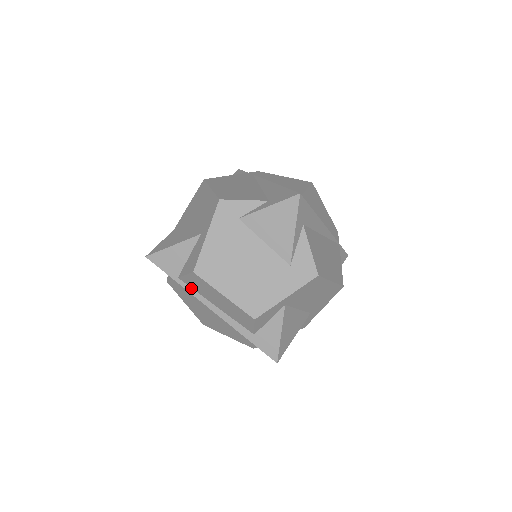
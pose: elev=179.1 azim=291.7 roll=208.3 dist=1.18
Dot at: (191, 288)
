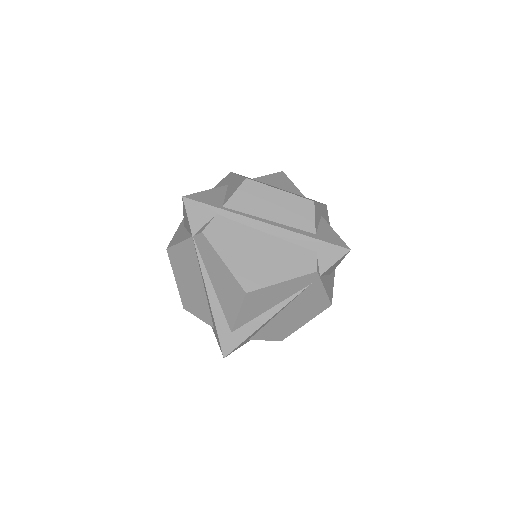
Dot at: (239, 212)
